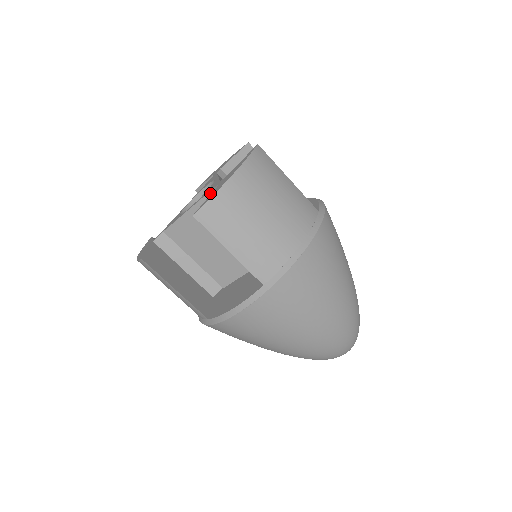
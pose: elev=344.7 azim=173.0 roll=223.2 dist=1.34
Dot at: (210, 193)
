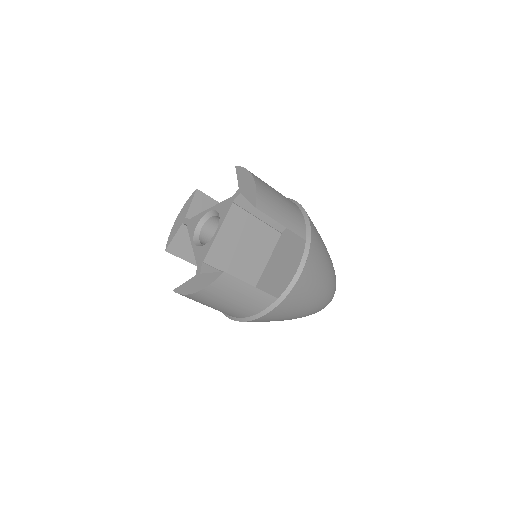
Dot at: (232, 206)
